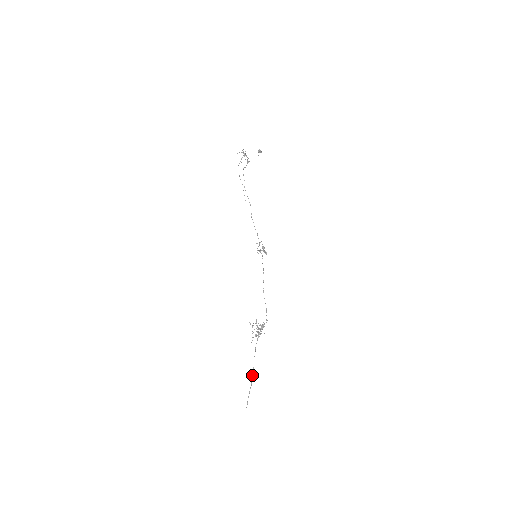
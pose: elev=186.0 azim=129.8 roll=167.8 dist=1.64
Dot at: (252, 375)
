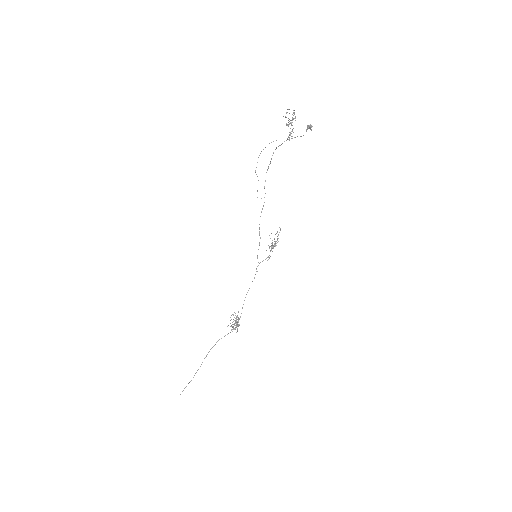
Dot at: (196, 372)
